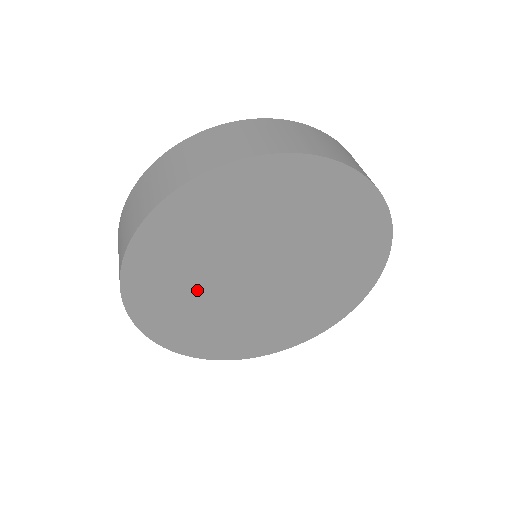
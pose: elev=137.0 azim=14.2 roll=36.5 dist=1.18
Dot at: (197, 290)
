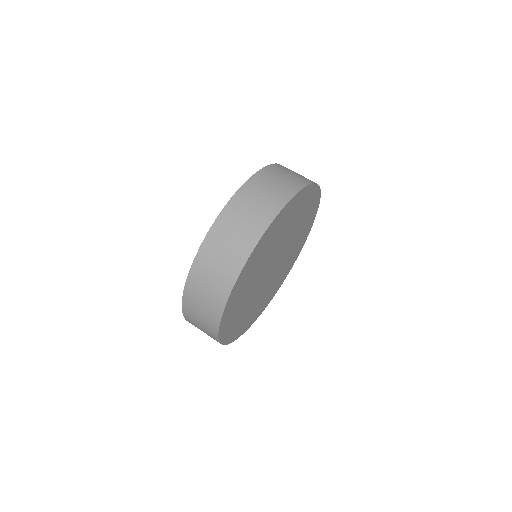
Dot at: (252, 304)
